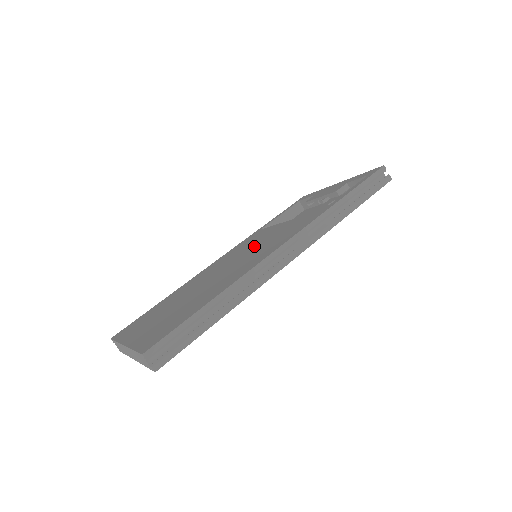
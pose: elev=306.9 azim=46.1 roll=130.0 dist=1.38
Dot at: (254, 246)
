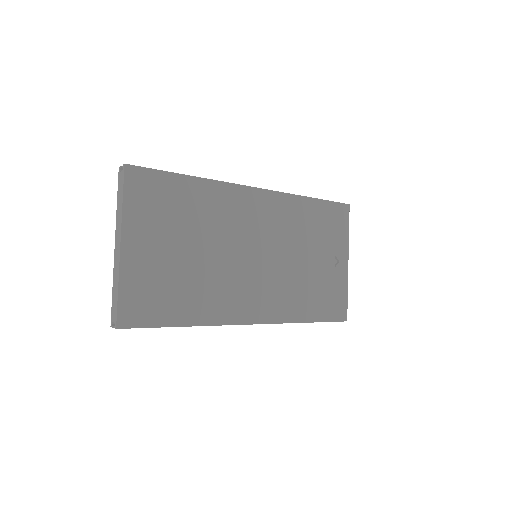
Dot at: occluded
